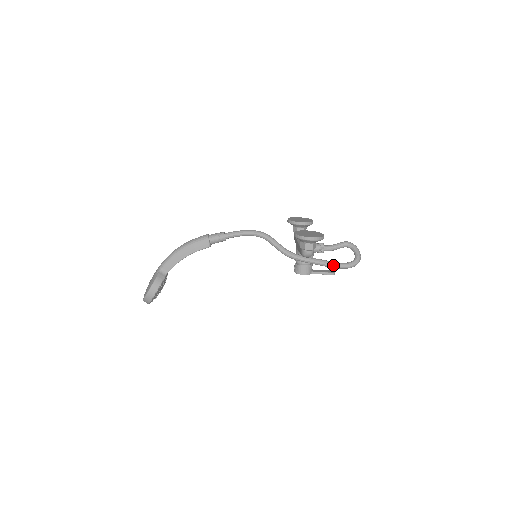
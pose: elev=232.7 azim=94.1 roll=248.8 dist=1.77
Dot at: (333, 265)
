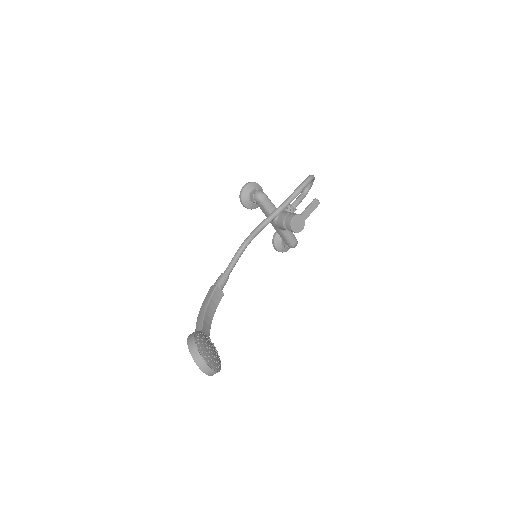
Dot at: (296, 190)
